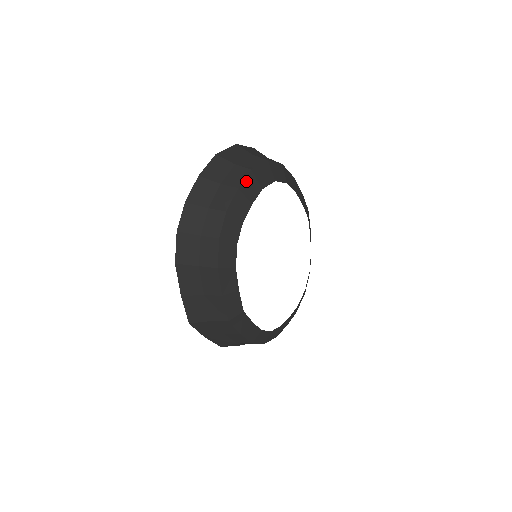
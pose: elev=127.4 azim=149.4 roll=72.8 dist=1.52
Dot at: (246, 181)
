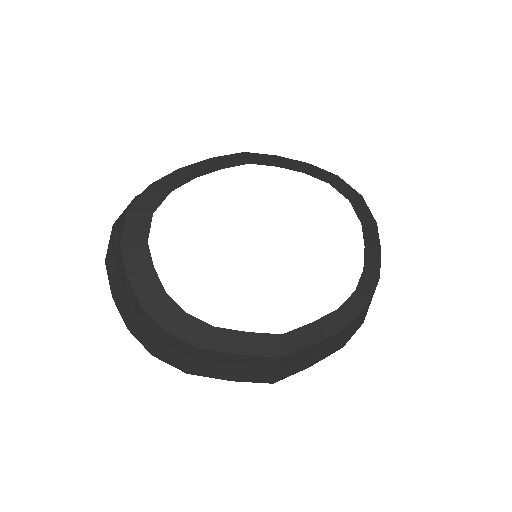
Dot at: (126, 260)
